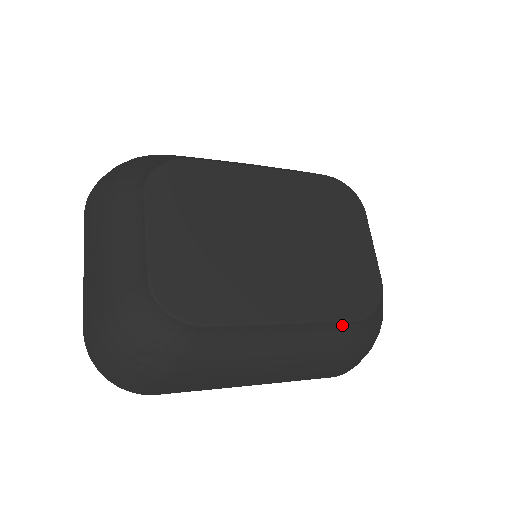
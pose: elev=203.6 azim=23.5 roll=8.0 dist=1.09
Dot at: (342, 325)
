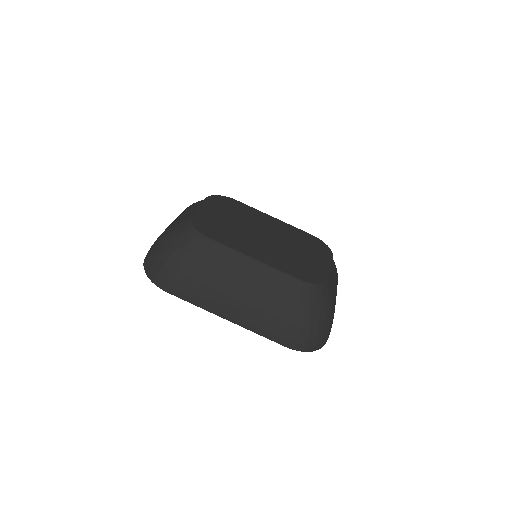
Dot at: (291, 281)
